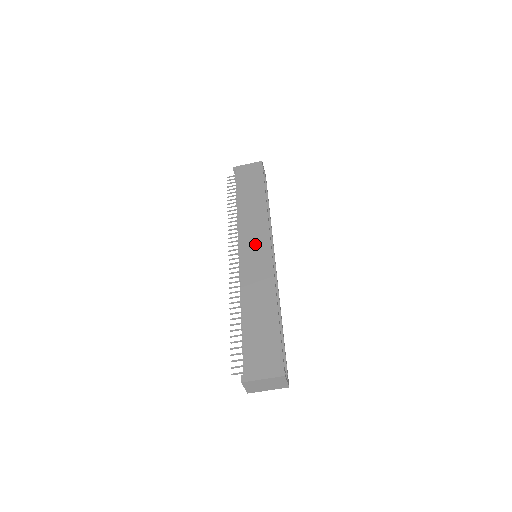
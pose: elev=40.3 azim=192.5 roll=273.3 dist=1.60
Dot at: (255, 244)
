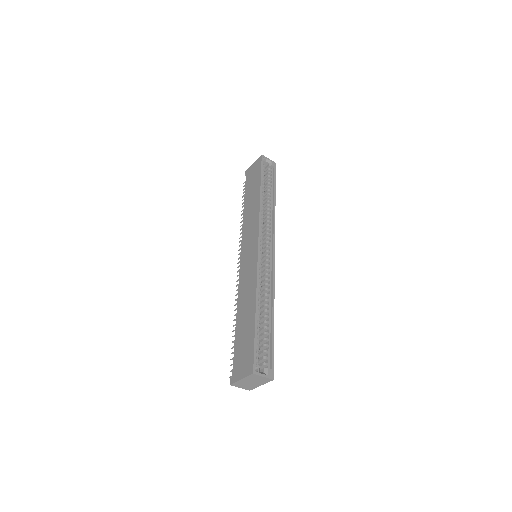
Dot at: (249, 246)
